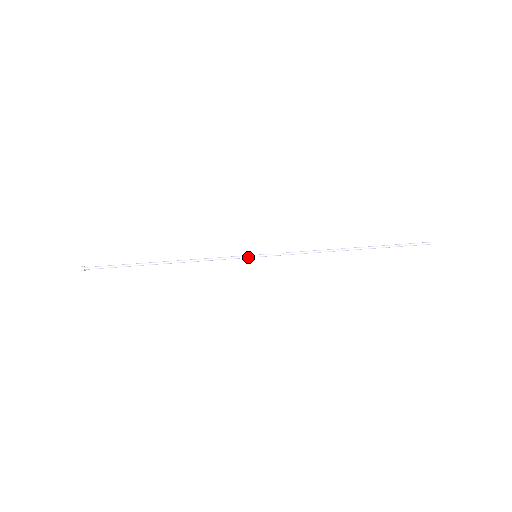
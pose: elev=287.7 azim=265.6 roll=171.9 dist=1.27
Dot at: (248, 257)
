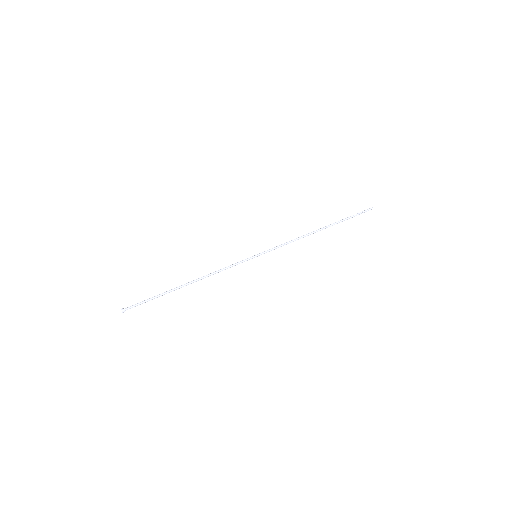
Dot at: (250, 258)
